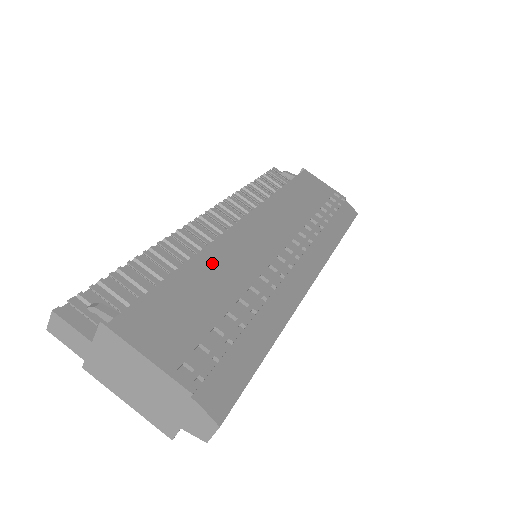
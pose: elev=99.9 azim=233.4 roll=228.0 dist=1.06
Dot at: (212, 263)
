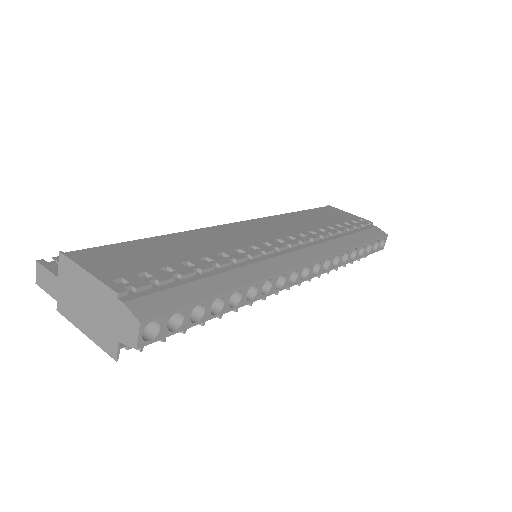
Dot at: (189, 238)
